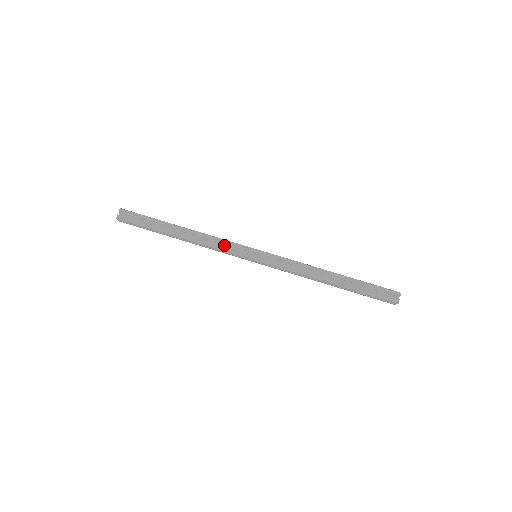
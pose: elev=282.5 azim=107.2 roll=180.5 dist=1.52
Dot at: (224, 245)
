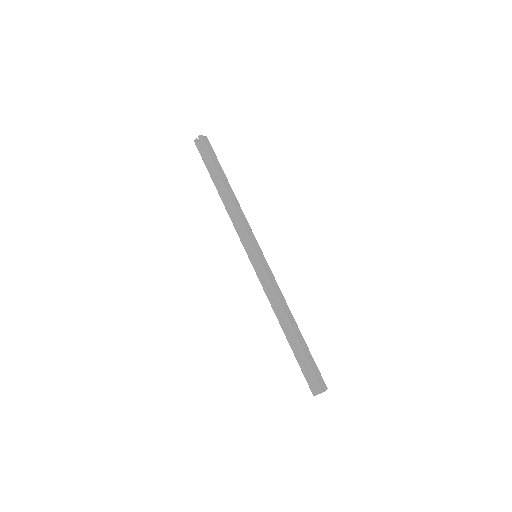
Dot at: occluded
